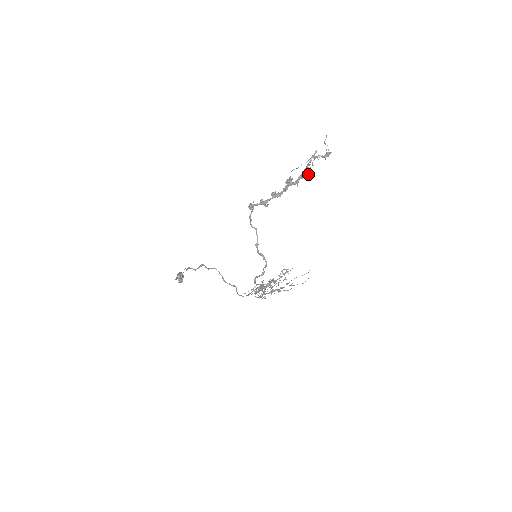
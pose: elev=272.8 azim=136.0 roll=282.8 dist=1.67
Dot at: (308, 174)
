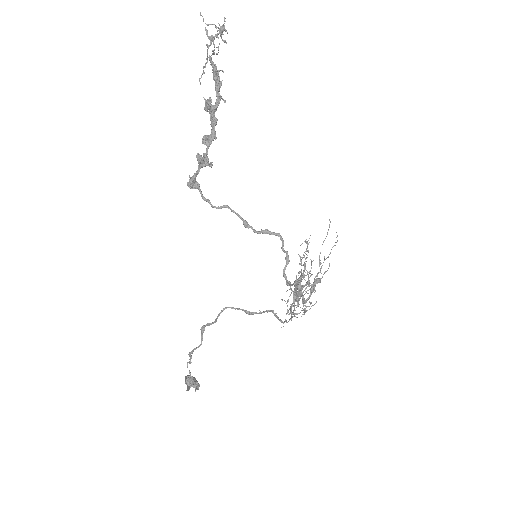
Dot at: (223, 71)
